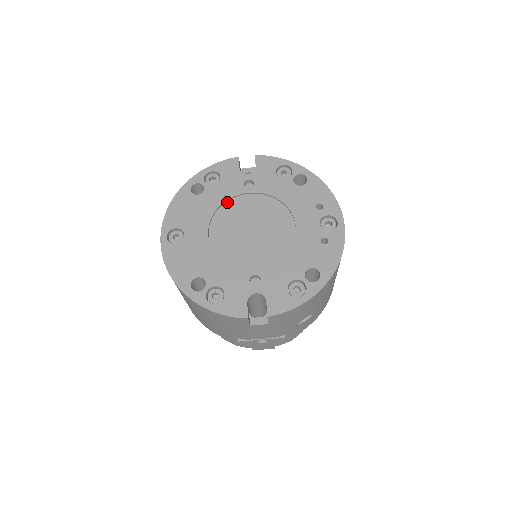
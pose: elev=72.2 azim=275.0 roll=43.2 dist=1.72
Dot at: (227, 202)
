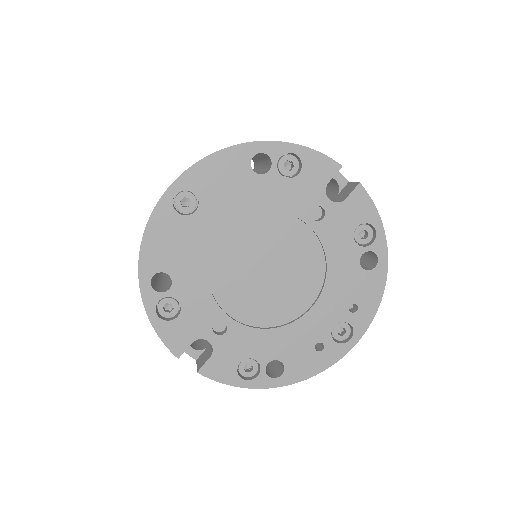
Dot at: (276, 212)
